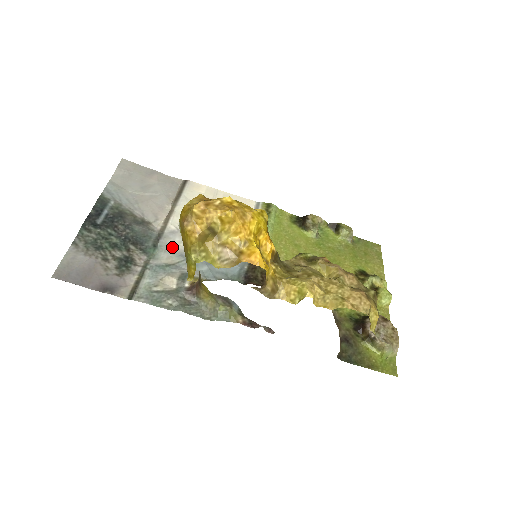
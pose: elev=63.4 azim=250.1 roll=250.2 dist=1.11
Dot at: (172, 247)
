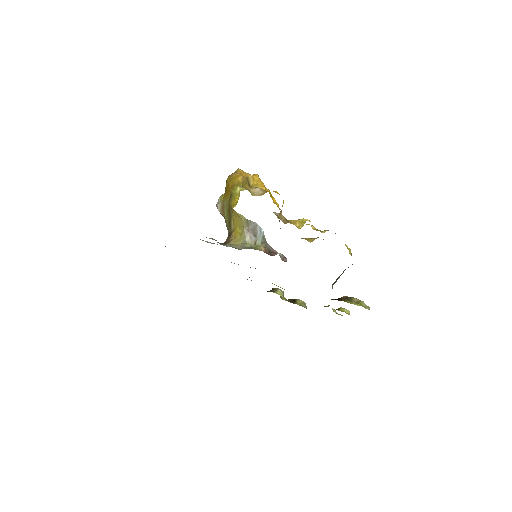
Dot at: occluded
